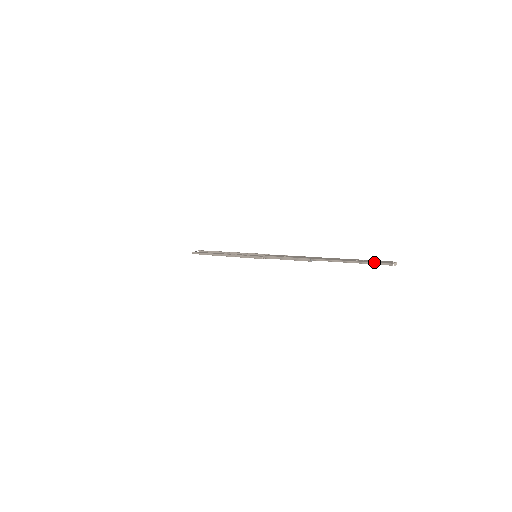
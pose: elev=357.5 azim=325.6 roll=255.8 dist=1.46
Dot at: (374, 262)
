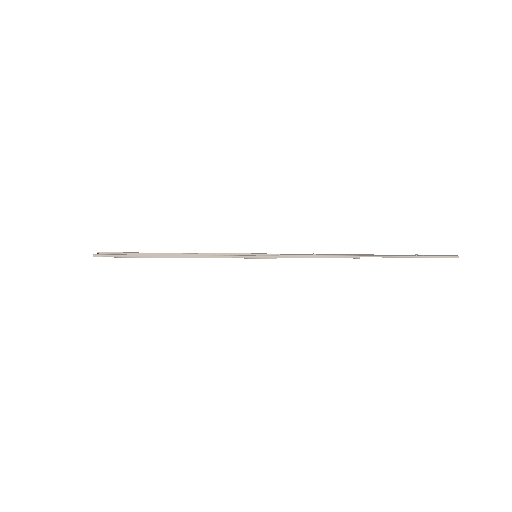
Dot at: (440, 256)
